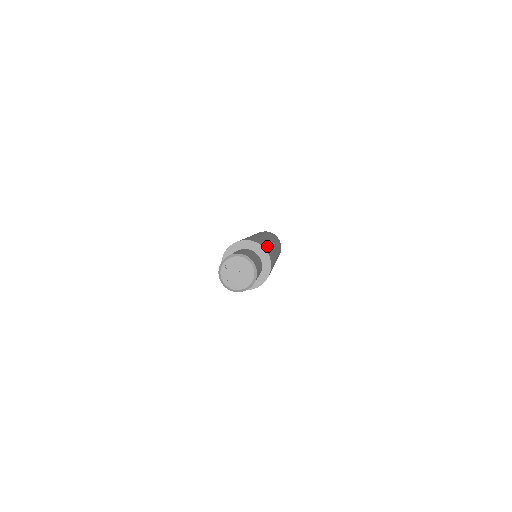
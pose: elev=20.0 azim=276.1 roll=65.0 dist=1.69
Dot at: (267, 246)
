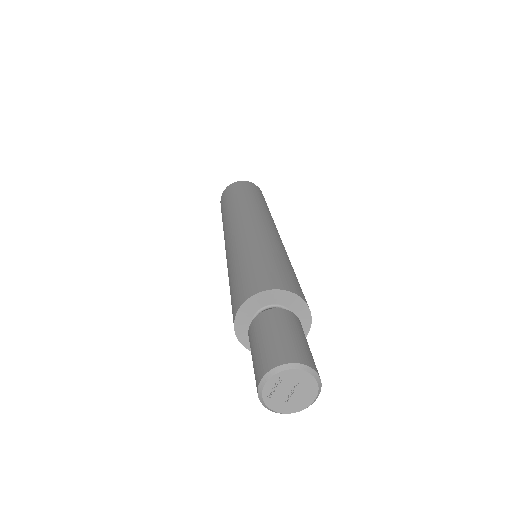
Dot at: occluded
